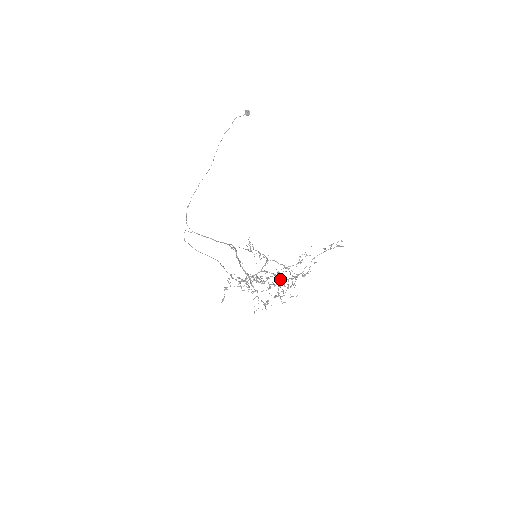
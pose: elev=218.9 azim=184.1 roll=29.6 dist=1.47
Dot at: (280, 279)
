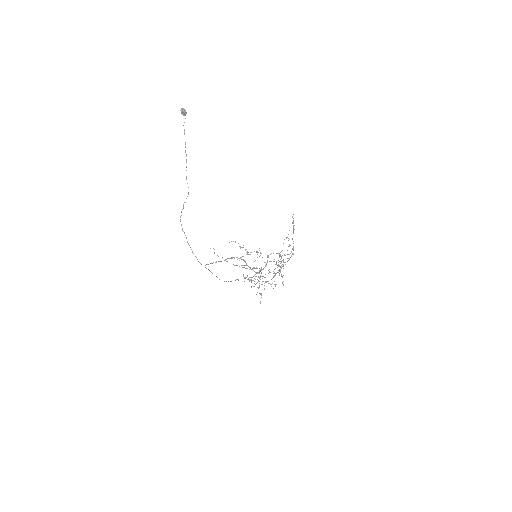
Dot at: occluded
